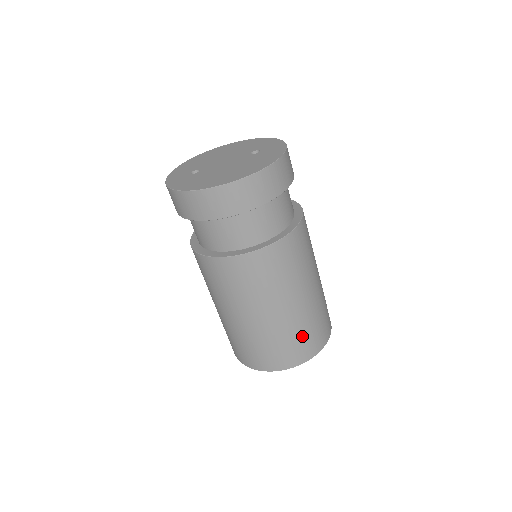
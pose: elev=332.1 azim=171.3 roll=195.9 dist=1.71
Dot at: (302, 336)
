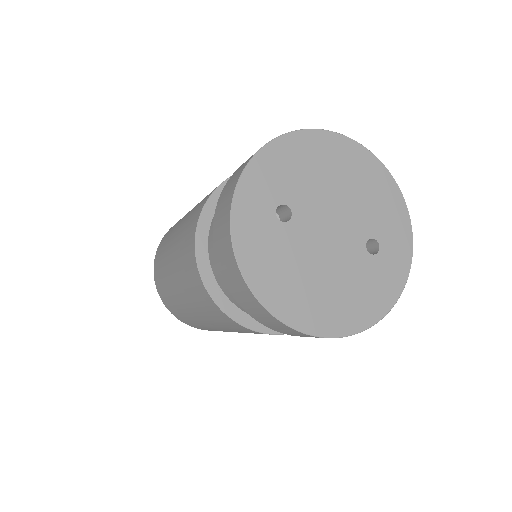
Dot at: occluded
